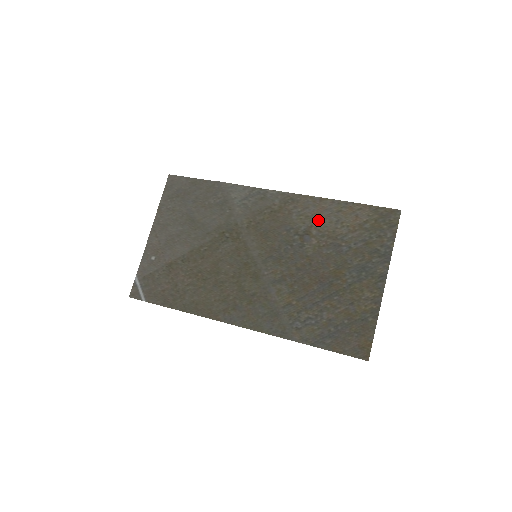
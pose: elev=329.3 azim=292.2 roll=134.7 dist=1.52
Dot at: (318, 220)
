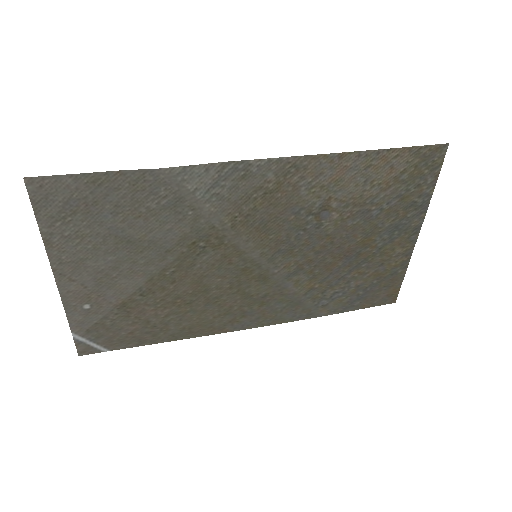
Dot at: (339, 188)
